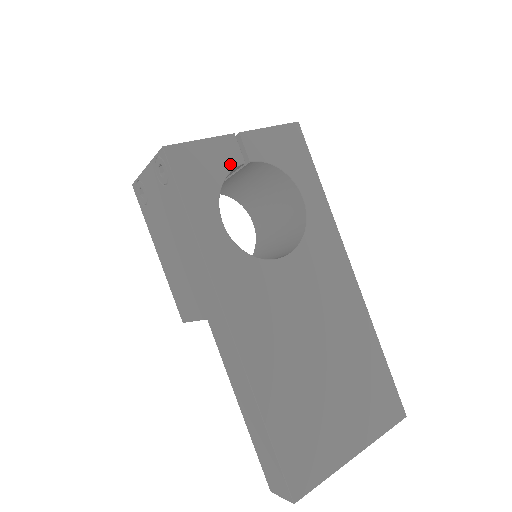
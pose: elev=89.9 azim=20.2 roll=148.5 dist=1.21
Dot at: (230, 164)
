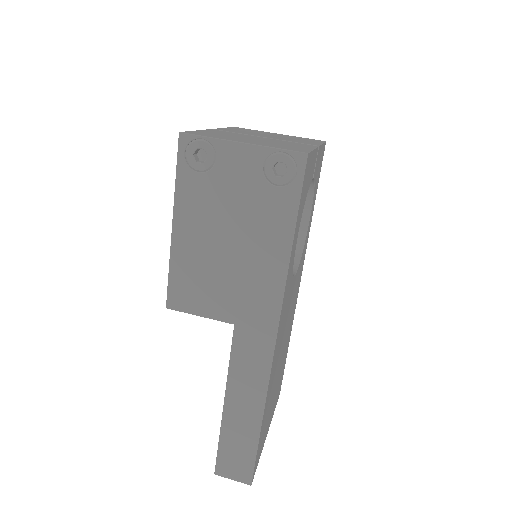
Dot at: (311, 179)
